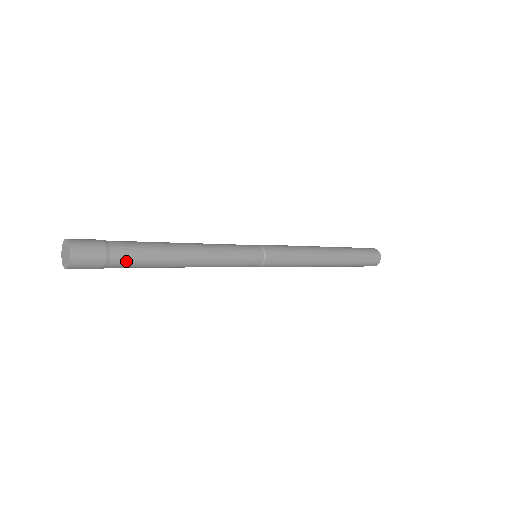
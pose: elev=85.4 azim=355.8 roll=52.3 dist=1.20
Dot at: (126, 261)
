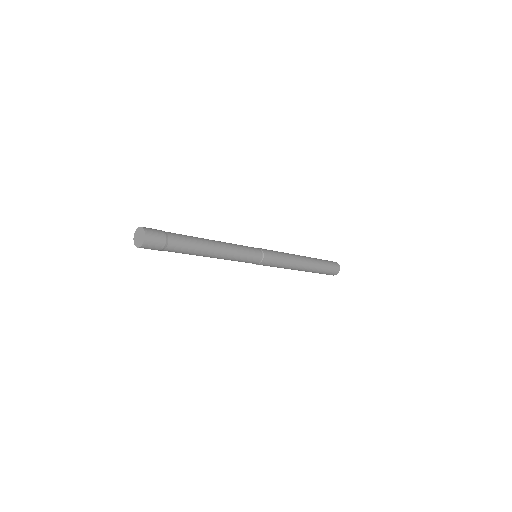
Dot at: (172, 251)
